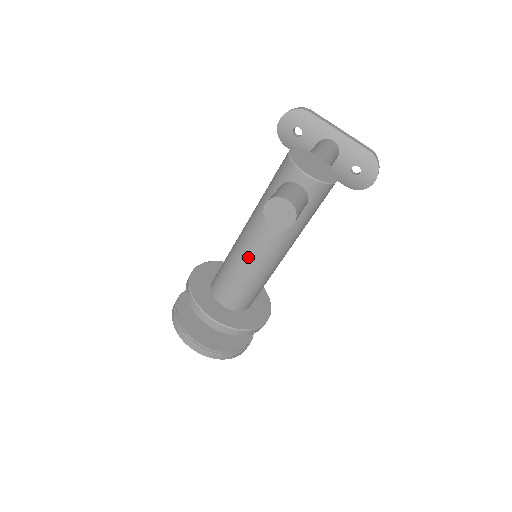
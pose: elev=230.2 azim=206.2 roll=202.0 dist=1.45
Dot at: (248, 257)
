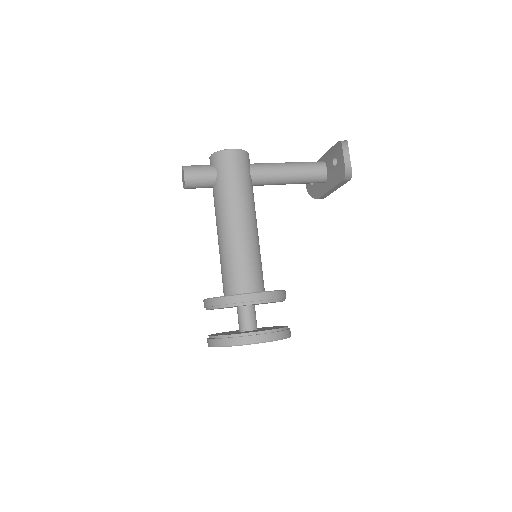
Dot at: (218, 239)
